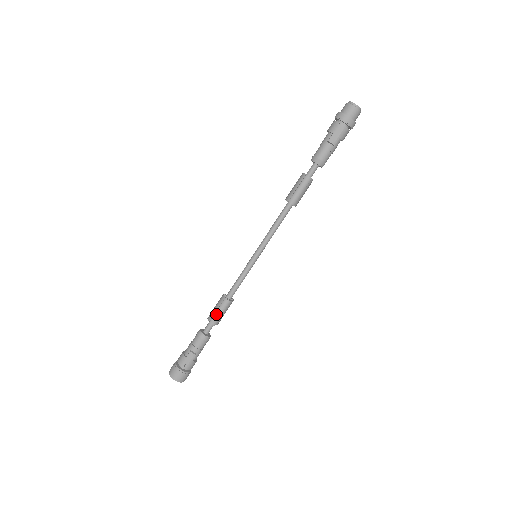
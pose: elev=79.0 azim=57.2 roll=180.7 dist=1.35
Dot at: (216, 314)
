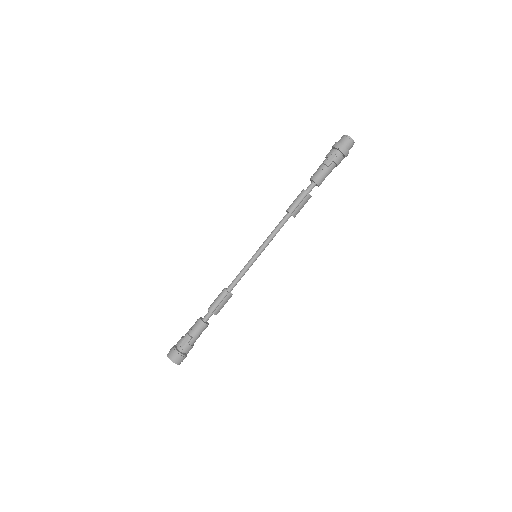
Dot at: (214, 302)
